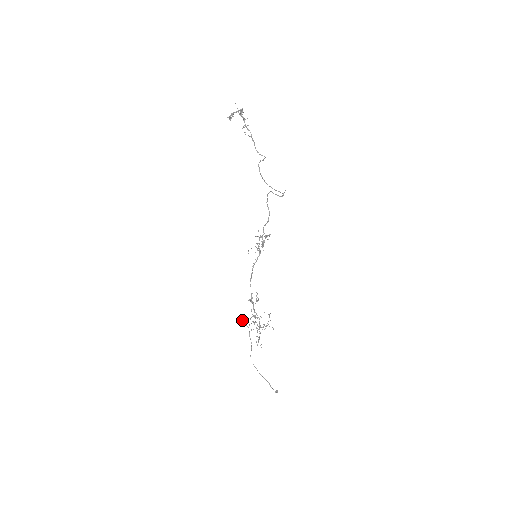
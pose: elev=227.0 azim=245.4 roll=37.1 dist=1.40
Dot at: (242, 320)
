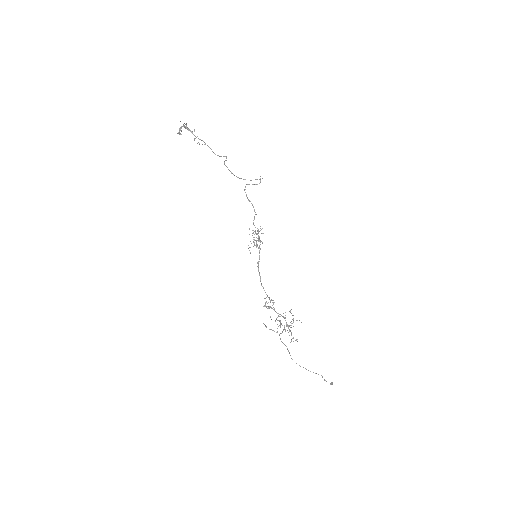
Dot at: occluded
